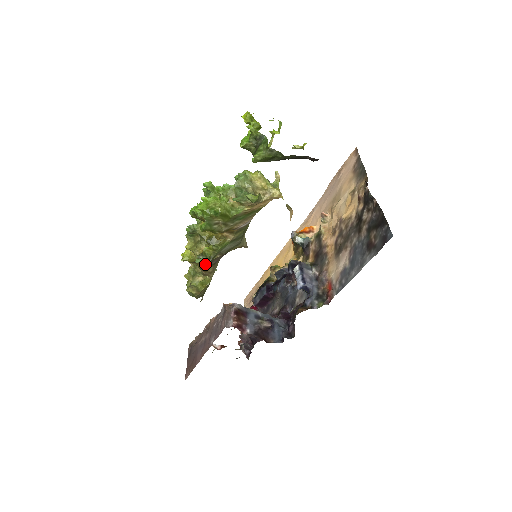
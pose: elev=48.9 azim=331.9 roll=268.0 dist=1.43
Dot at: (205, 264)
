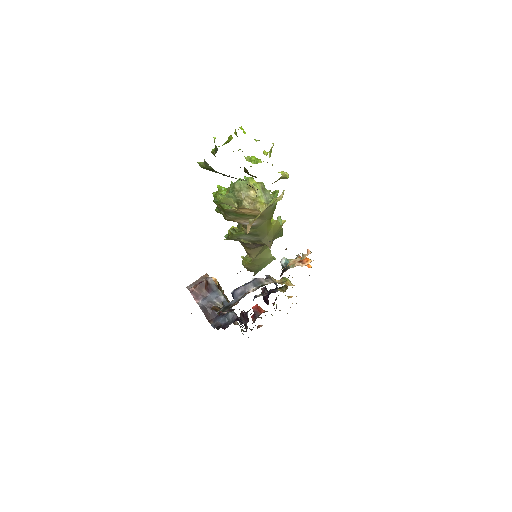
Dot at: (241, 244)
